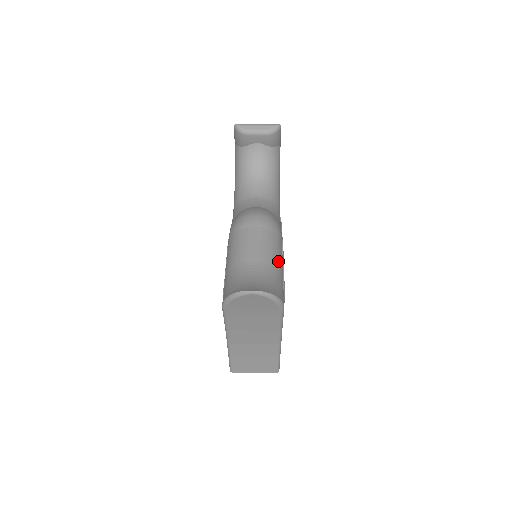
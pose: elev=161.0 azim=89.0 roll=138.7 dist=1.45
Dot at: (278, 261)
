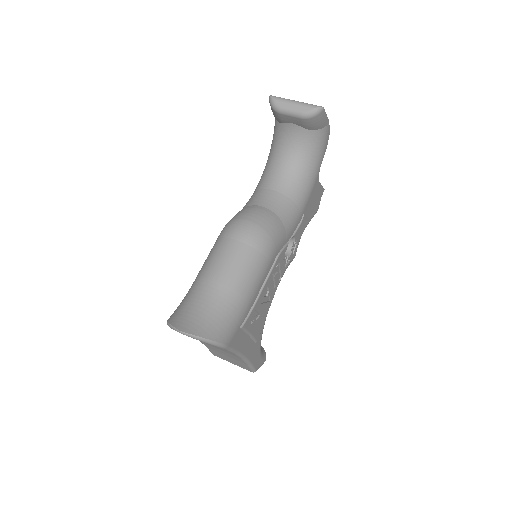
Dot at: (245, 289)
